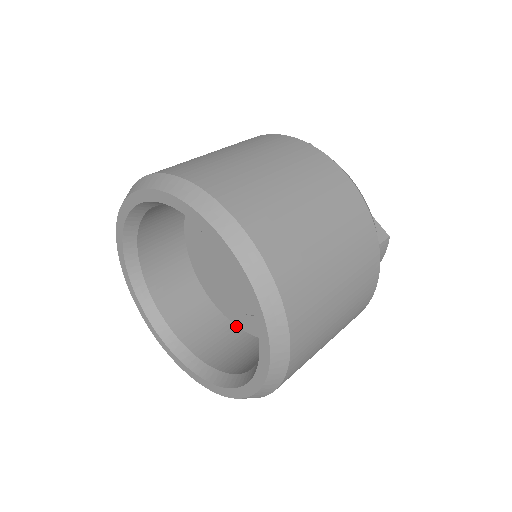
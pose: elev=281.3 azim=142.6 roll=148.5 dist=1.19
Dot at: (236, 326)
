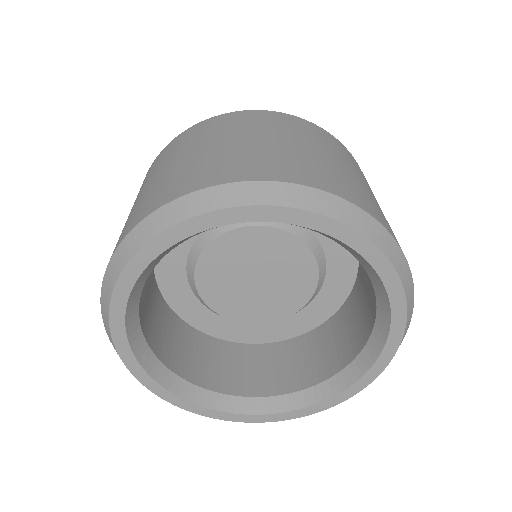
Dot at: (169, 306)
